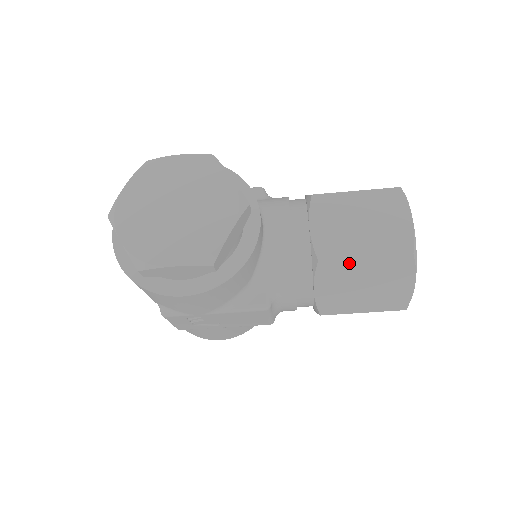
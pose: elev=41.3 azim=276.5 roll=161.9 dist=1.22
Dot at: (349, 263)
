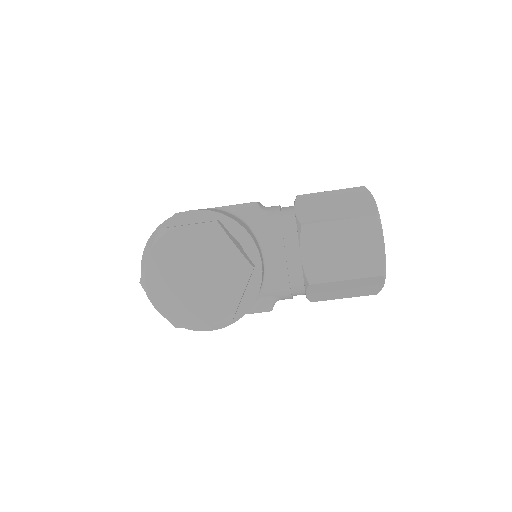
Dot at: (333, 283)
